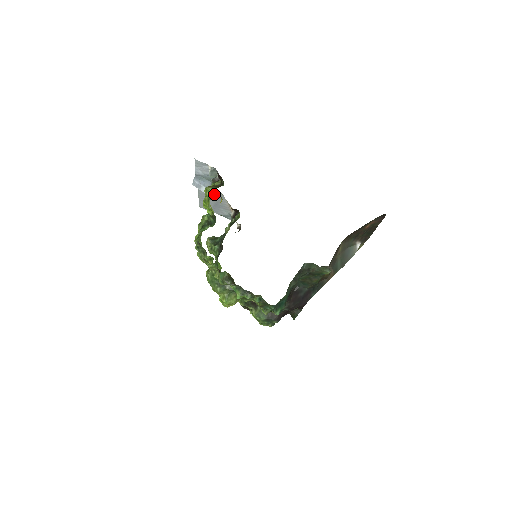
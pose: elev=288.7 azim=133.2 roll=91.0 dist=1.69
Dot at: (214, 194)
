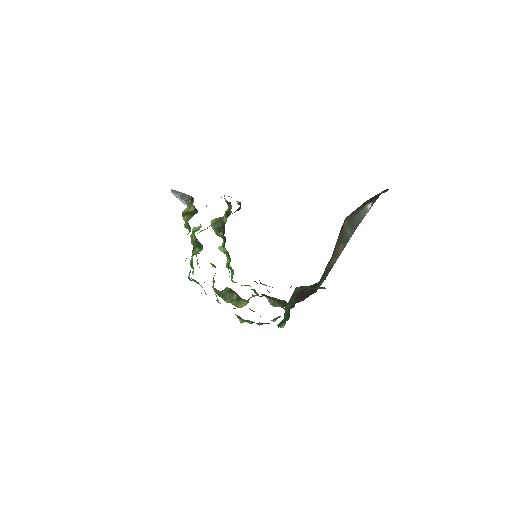
Dot at: occluded
